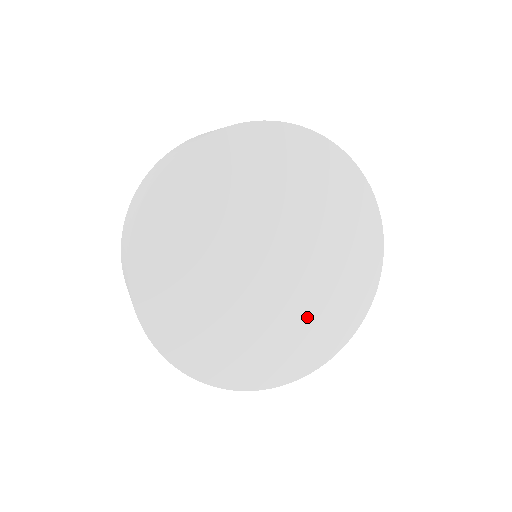
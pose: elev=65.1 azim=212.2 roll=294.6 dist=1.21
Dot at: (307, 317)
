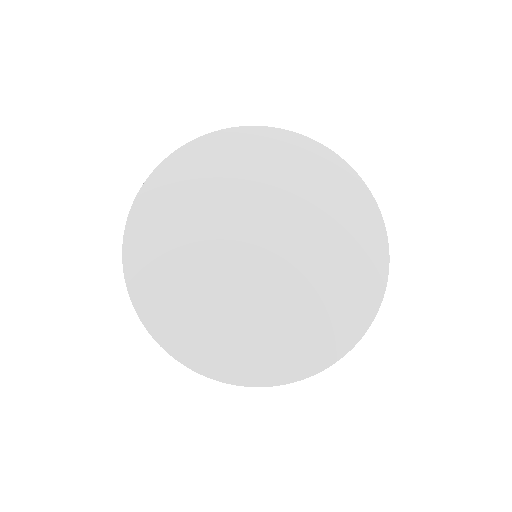
Dot at: (290, 316)
